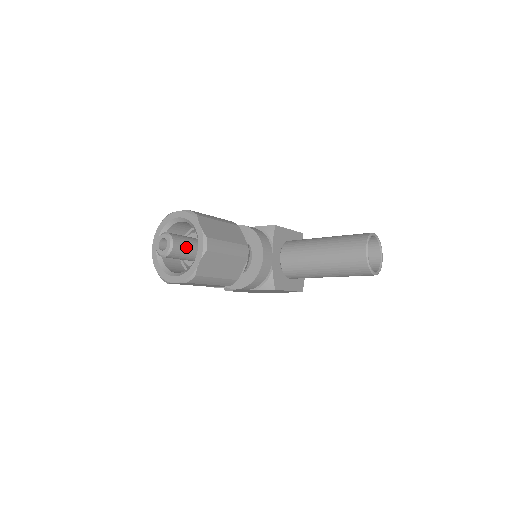
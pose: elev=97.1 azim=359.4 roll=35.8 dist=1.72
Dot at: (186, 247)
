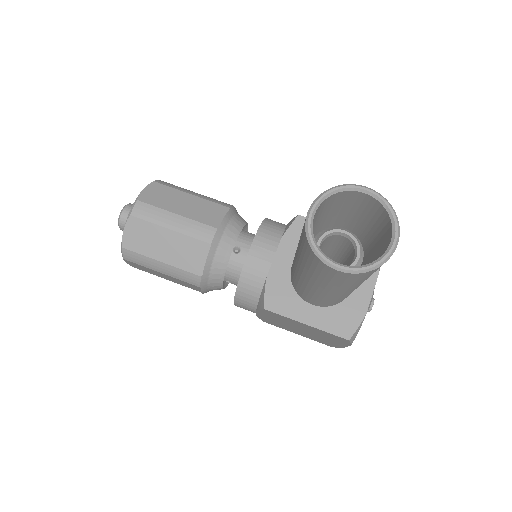
Dot at: occluded
